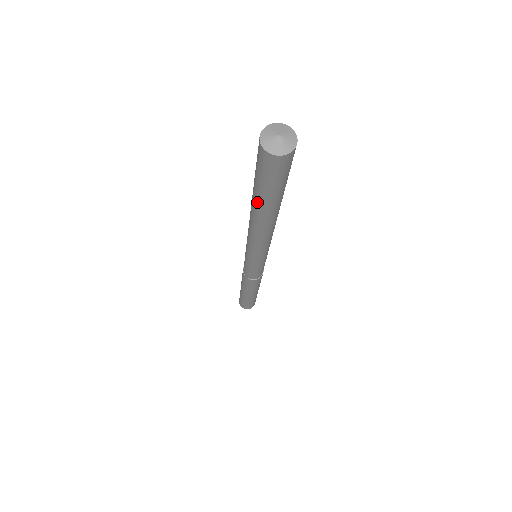
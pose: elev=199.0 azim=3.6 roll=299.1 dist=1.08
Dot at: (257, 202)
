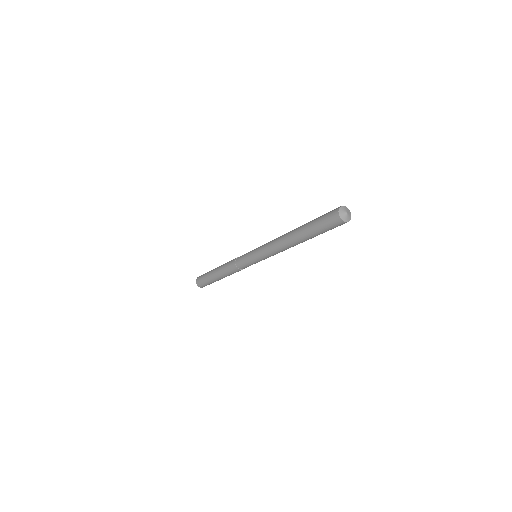
Dot at: (306, 234)
